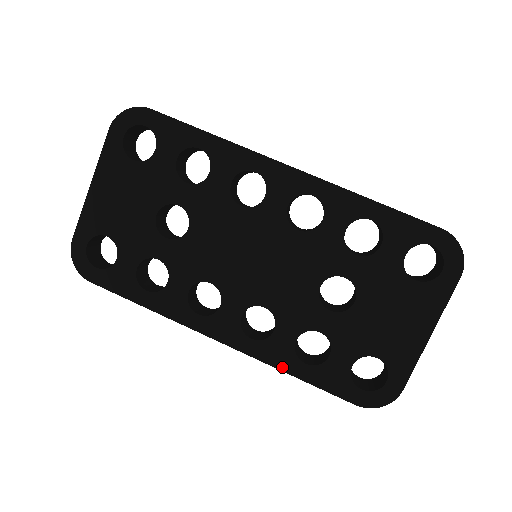
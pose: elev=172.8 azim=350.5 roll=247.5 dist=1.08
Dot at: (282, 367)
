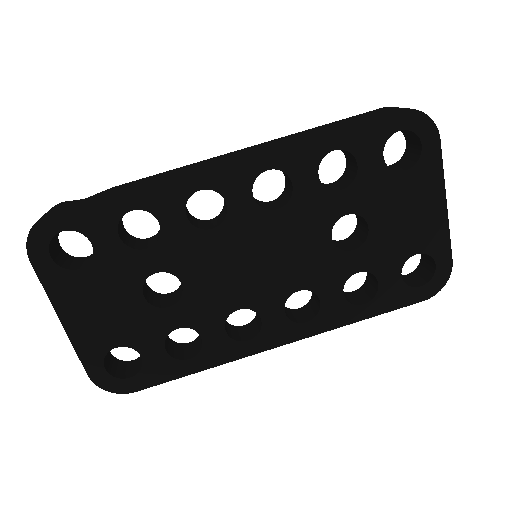
Dot at: (347, 322)
